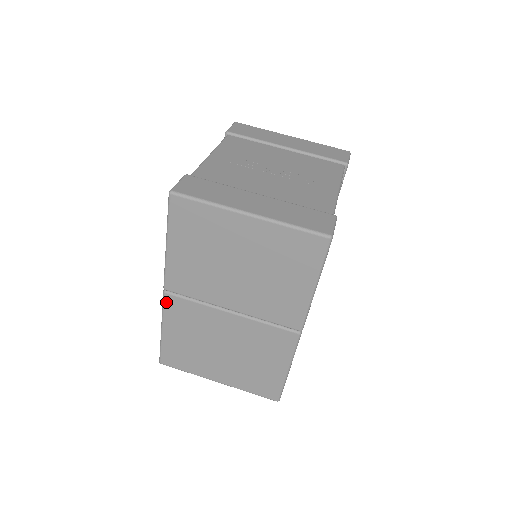
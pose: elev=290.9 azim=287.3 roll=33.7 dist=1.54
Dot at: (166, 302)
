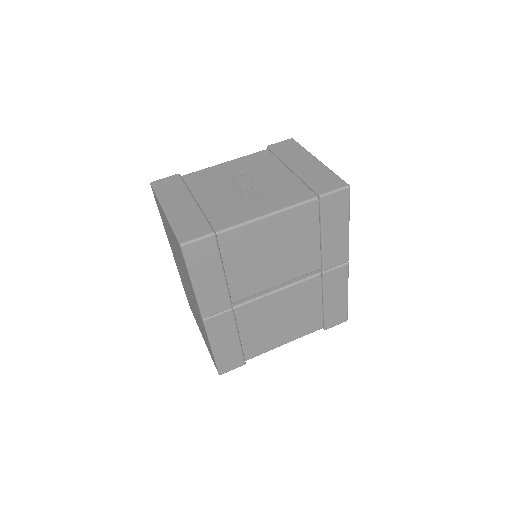
Dot at: occluded
